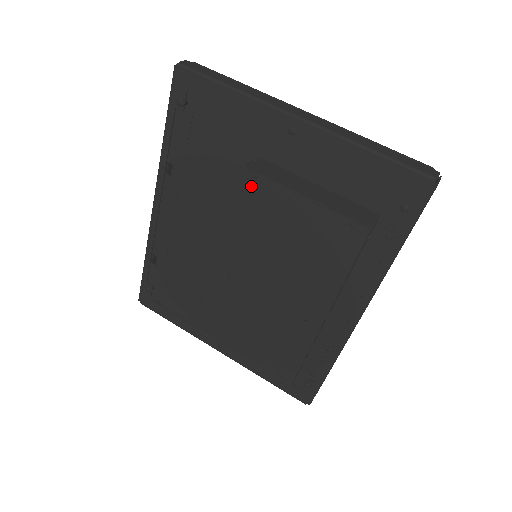
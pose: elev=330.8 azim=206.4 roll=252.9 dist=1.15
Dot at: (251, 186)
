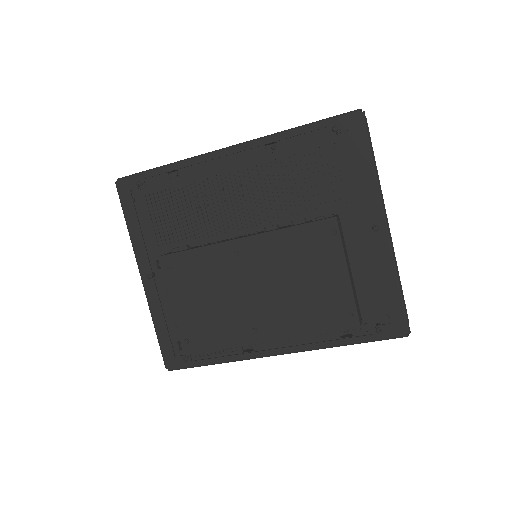
Dot at: (328, 232)
